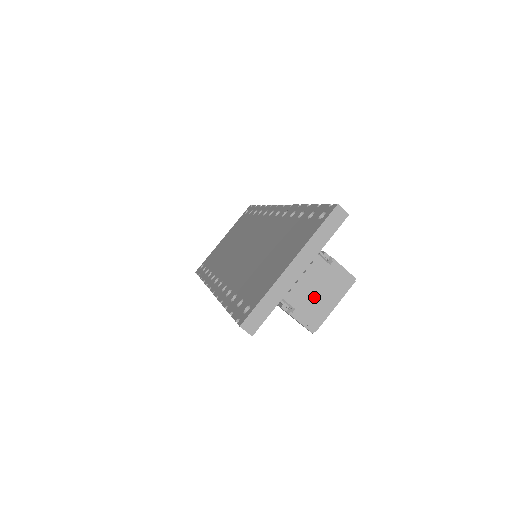
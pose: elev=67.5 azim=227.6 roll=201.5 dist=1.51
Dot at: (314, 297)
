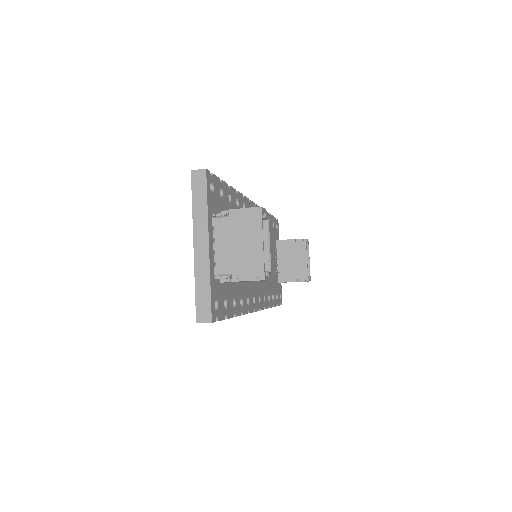
Dot at: (238, 252)
